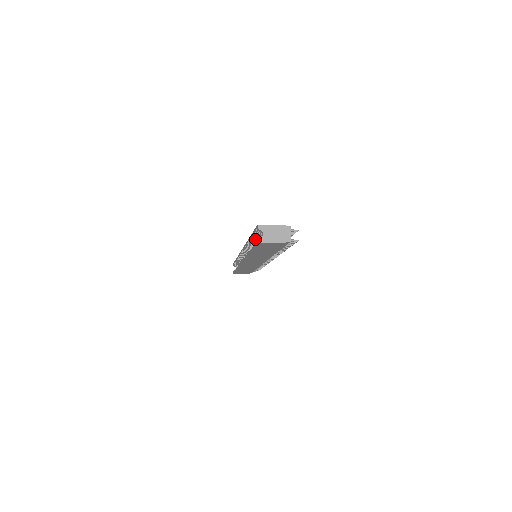
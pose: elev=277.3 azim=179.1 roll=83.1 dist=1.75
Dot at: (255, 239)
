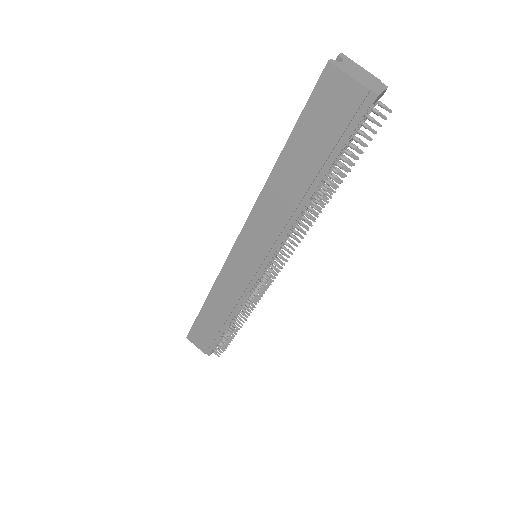
Dot at: occluded
